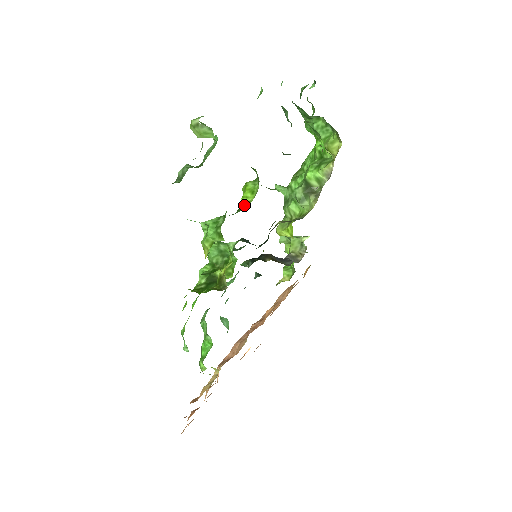
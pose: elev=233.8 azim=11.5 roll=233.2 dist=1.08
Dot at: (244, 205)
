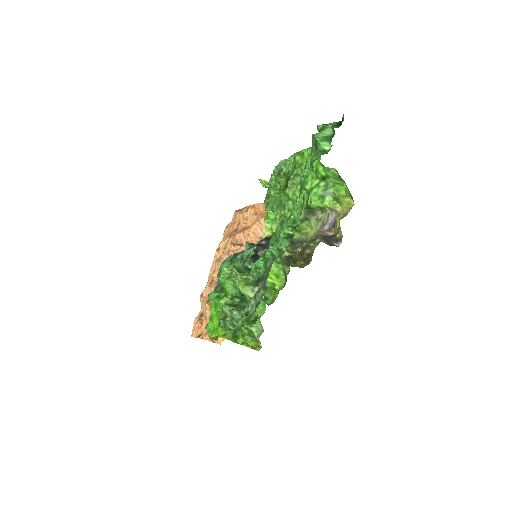
Dot at: (269, 285)
